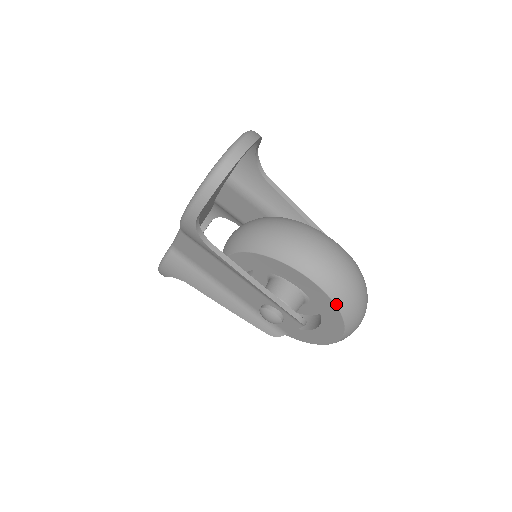
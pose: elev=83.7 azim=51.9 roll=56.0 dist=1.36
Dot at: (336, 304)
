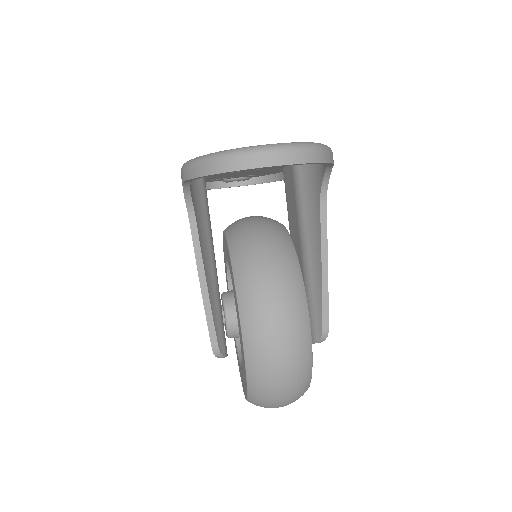
Dot at: (247, 378)
